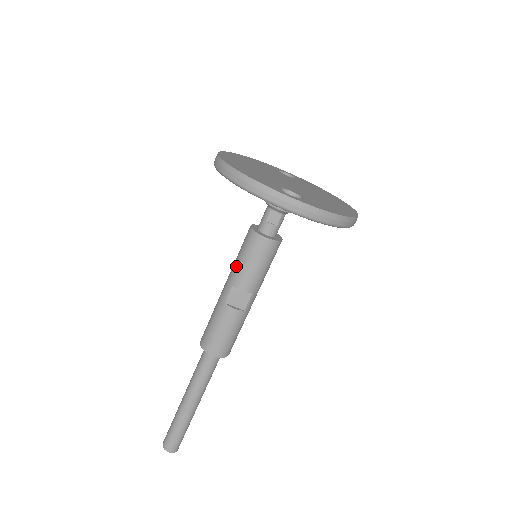
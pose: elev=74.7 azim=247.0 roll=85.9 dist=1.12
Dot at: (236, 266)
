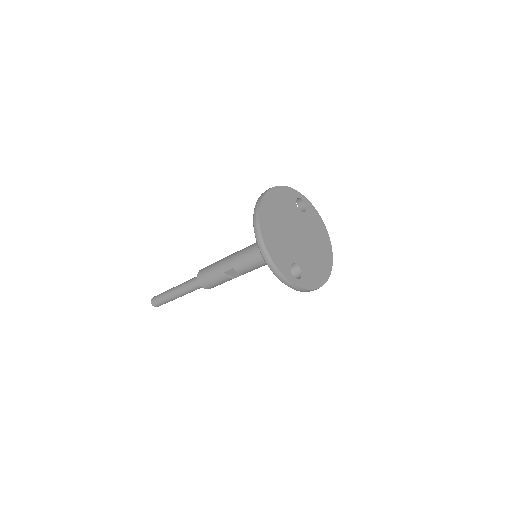
Dot at: (240, 260)
